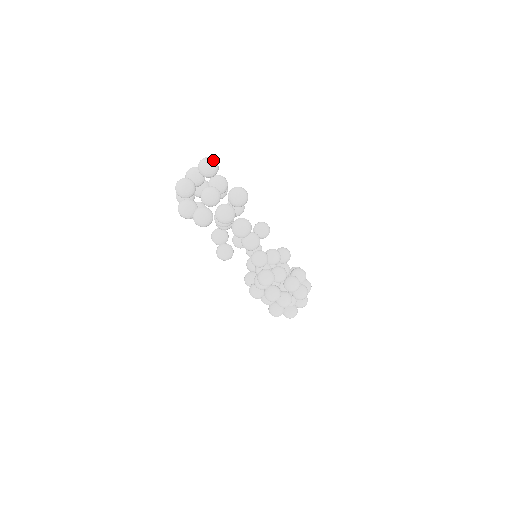
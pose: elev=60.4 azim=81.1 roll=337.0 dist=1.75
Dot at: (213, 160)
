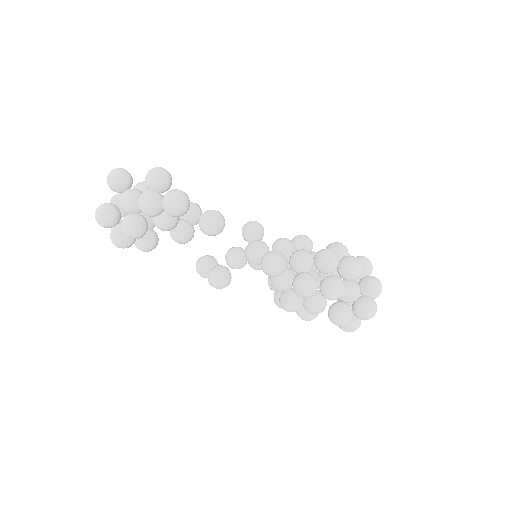
Dot at: (117, 168)
